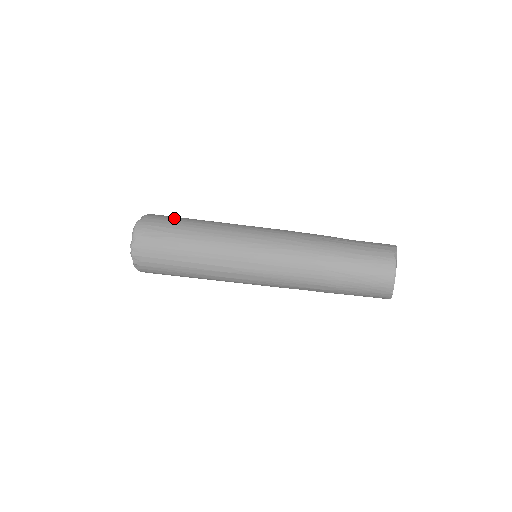
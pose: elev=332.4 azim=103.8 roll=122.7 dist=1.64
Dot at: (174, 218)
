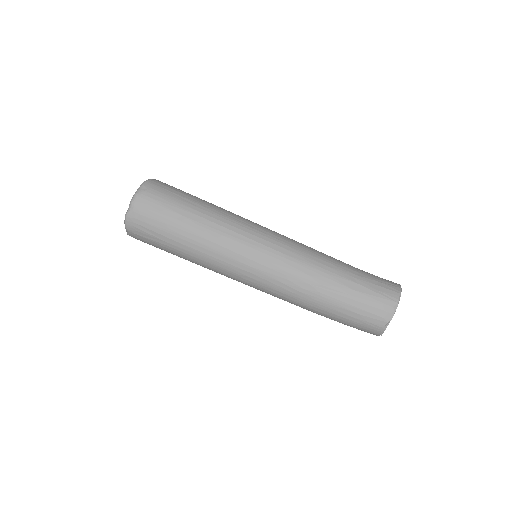
Dot at: (164, 217)
